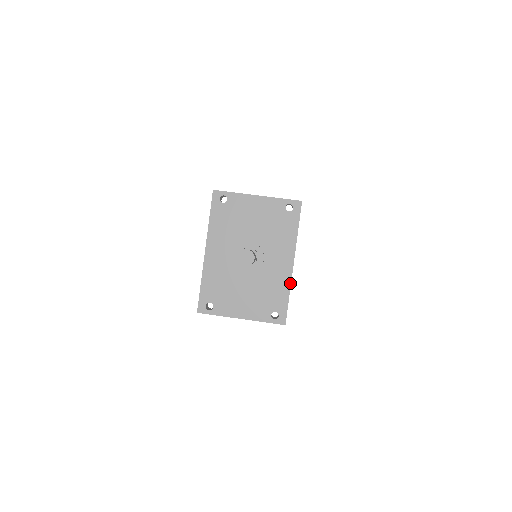
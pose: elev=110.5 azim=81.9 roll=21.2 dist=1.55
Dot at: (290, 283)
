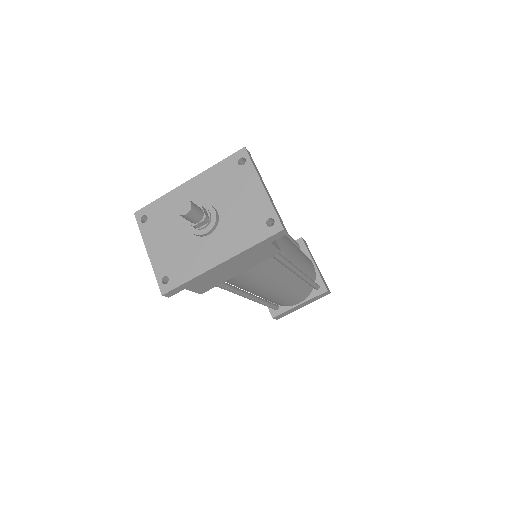
Dot at: (201, 273)
